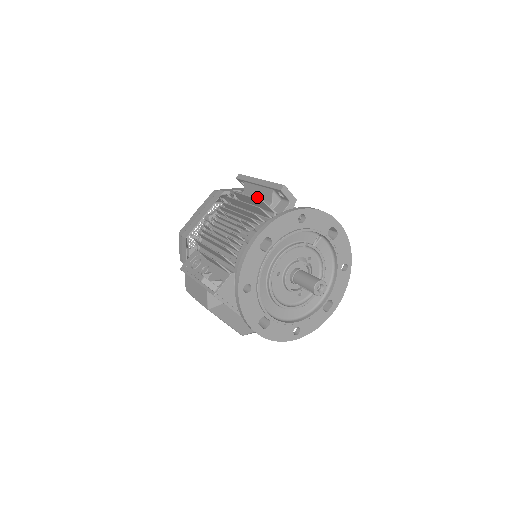
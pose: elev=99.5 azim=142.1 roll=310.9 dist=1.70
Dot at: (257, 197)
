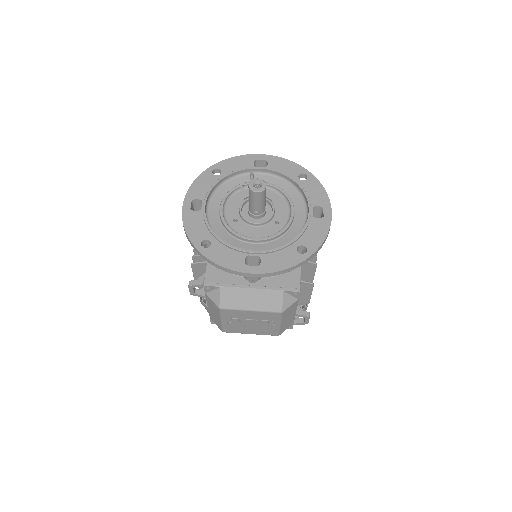
Dot at: occluded
